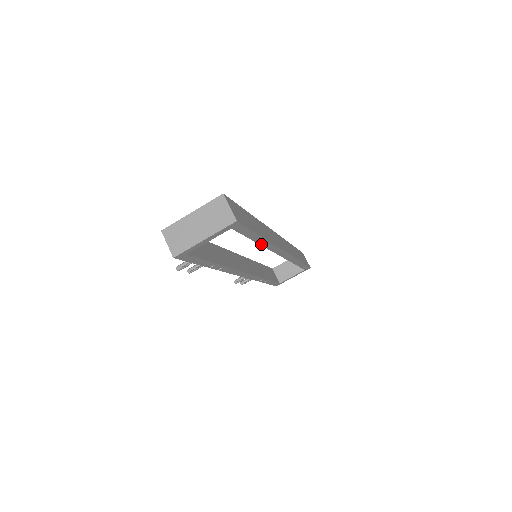
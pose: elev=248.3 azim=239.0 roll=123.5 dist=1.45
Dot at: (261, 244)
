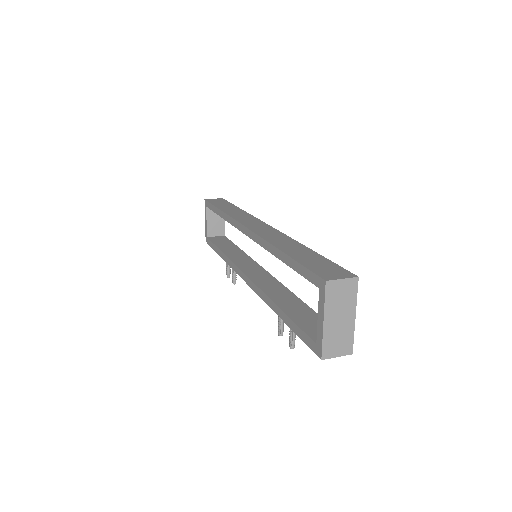
Dot at: occluded
